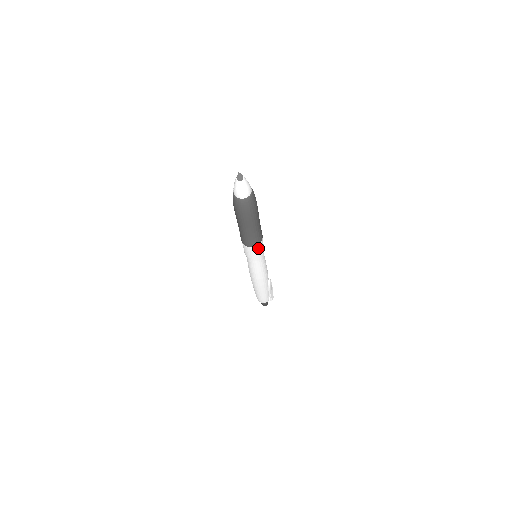
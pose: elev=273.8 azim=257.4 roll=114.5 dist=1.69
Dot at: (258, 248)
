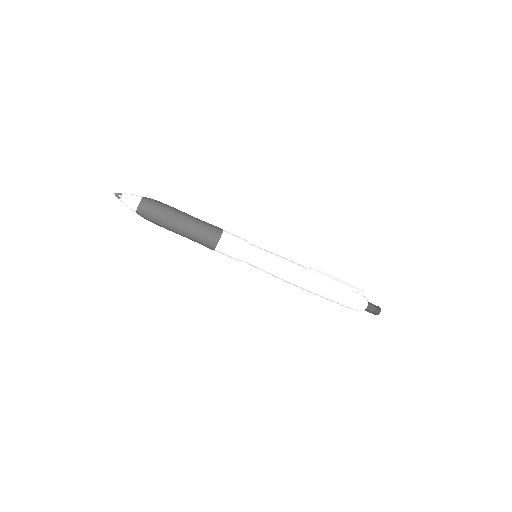
Dot at: (228, 239)
